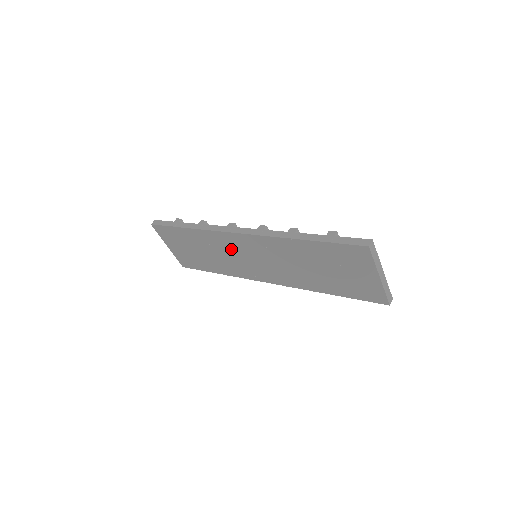
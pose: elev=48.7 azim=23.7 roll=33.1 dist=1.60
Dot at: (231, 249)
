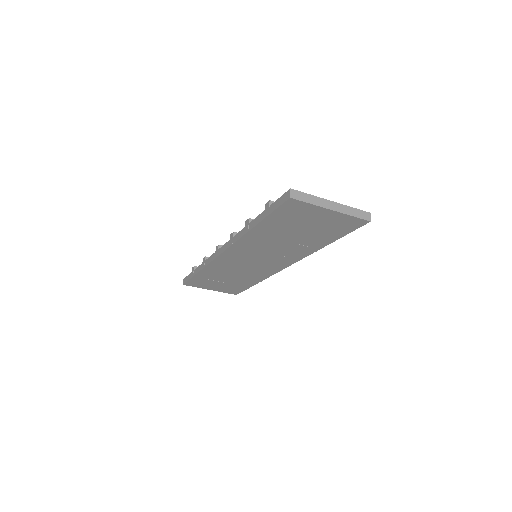
Dot at: (236, 265)
